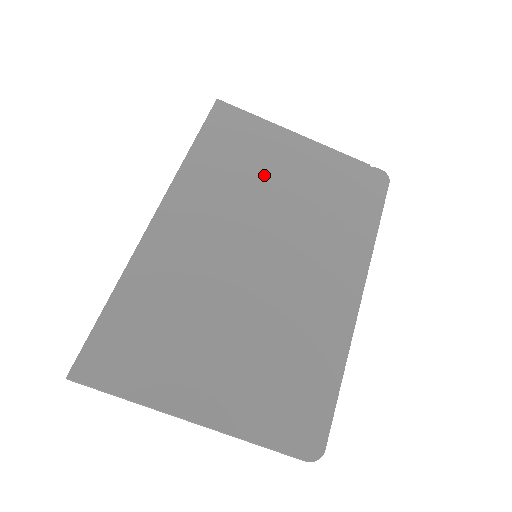
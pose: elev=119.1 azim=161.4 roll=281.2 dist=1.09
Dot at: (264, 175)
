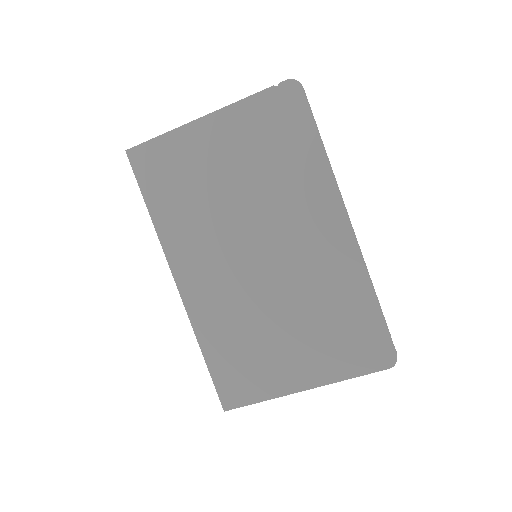
Dot at: (208, 186)
